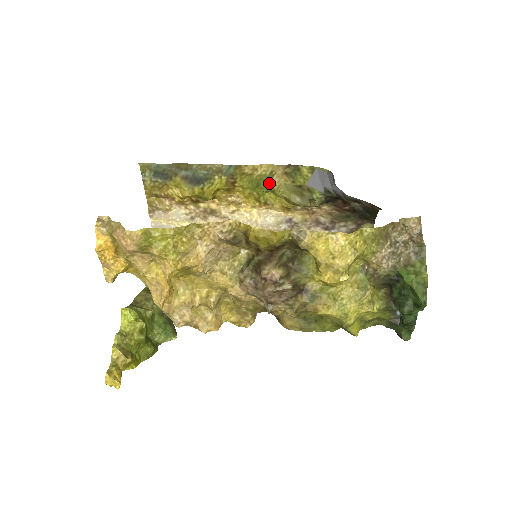
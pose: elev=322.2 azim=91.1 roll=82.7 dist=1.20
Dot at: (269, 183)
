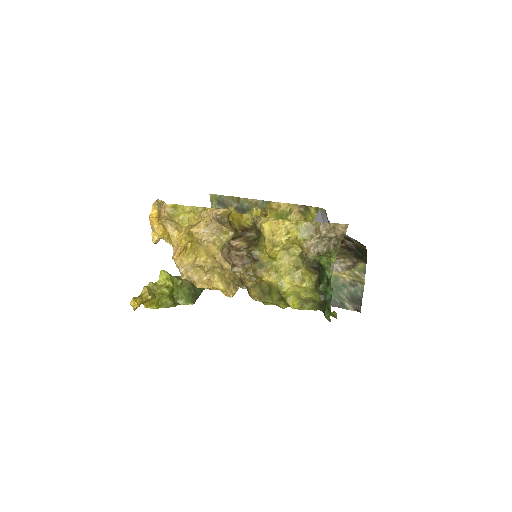
Dot at: (289, 218)
